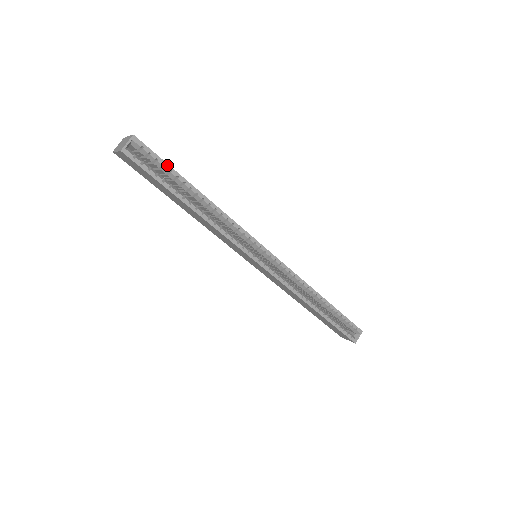
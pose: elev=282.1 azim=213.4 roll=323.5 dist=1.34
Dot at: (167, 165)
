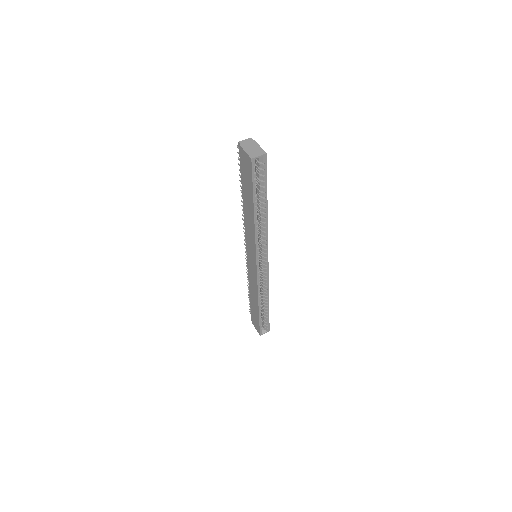
Dot at: (266, 182)
